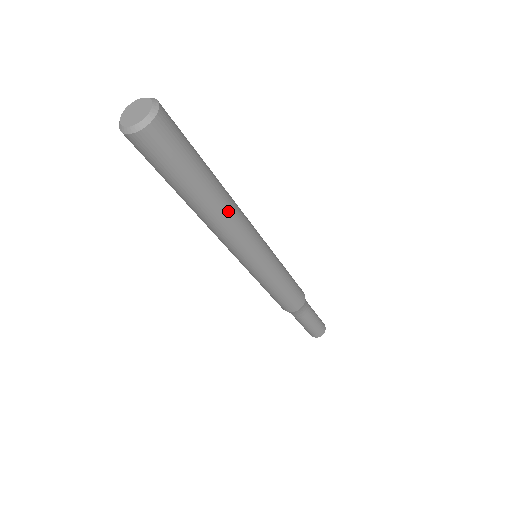
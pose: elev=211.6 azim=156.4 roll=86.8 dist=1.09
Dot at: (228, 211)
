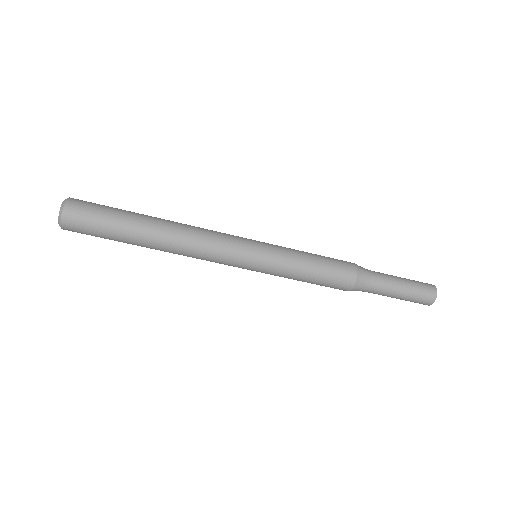
Dot at: (176, 226)
